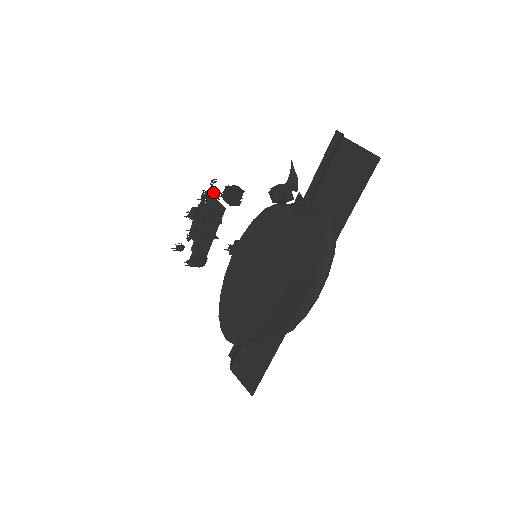
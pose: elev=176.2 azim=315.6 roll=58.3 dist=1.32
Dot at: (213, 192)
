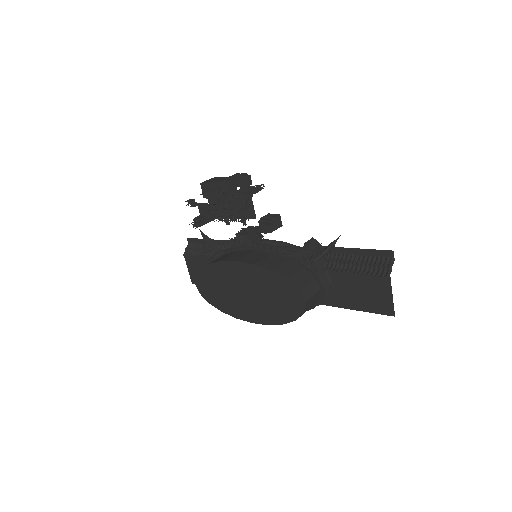
Dot at: (254, 192)
